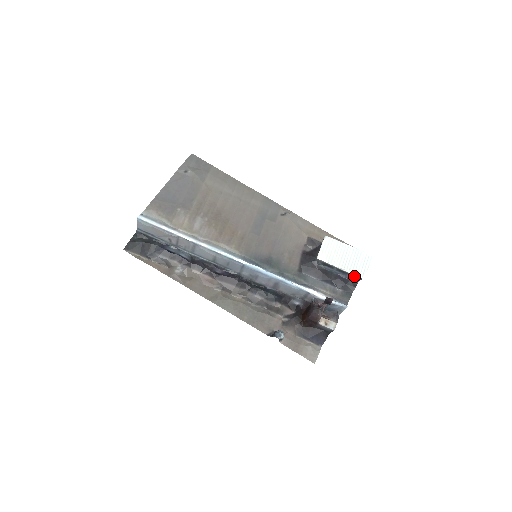
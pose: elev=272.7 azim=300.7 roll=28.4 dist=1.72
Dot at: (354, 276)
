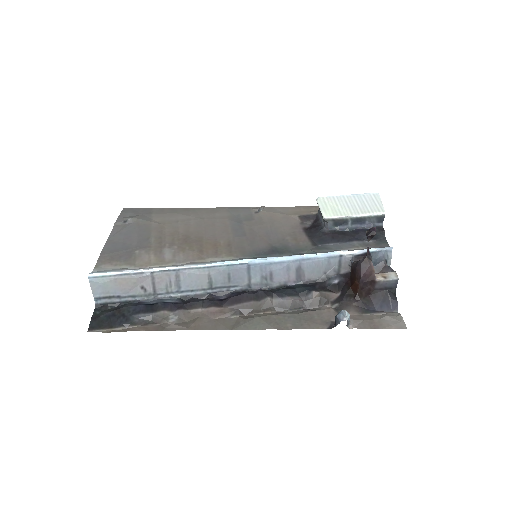
Dot at: (374, 218)
